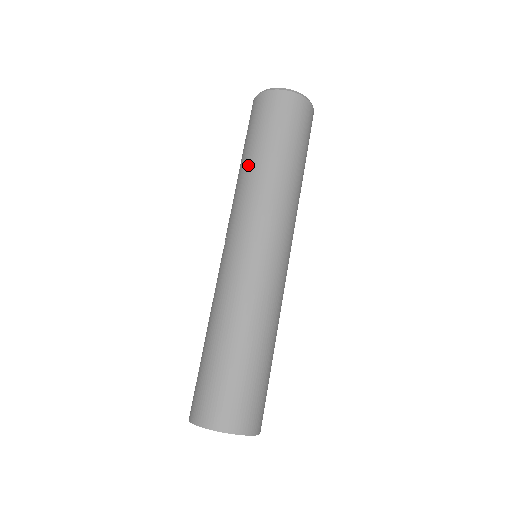
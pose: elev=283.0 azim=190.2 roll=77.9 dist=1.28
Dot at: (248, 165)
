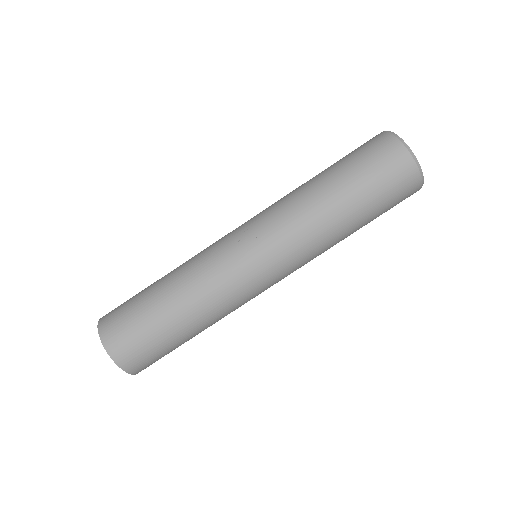
Dot at: (333, 207)
